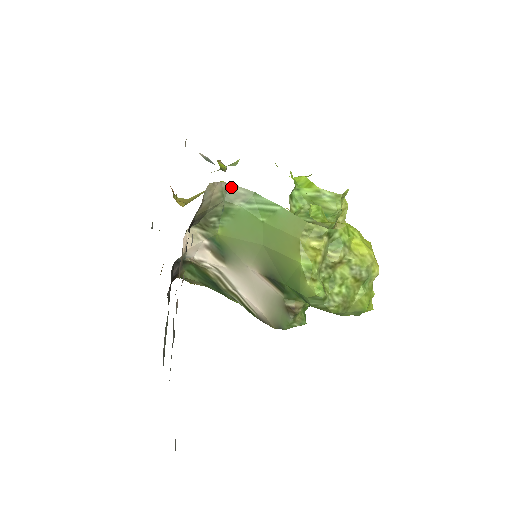
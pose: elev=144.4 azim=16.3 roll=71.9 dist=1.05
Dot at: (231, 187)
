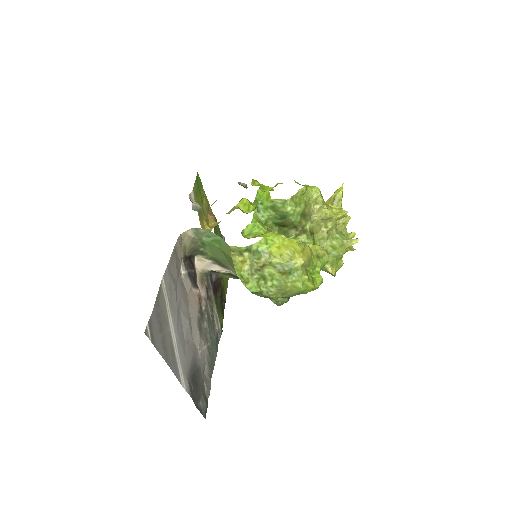
Dot at: (197, 230)
